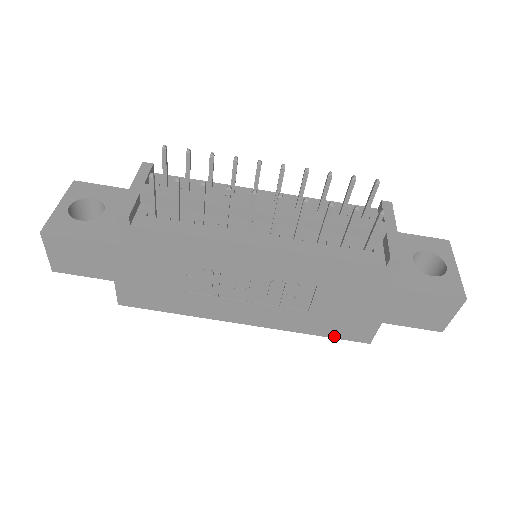
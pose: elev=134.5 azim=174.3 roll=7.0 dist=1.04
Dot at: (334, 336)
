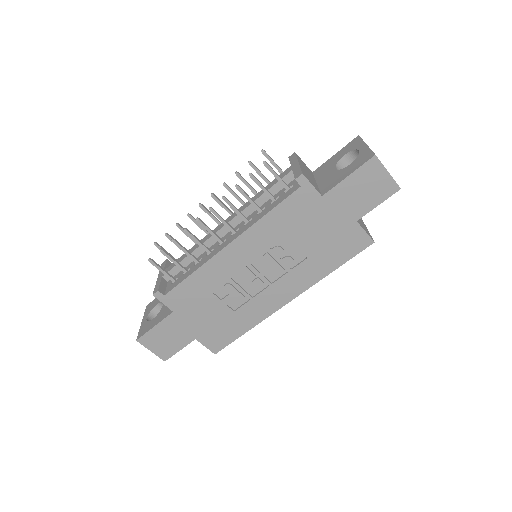
Dot at: (346, 259)
